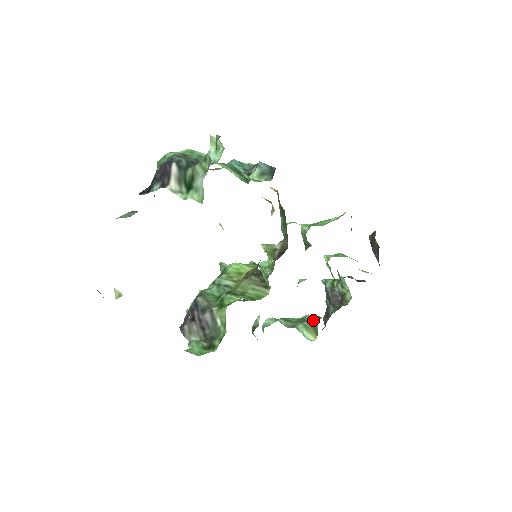
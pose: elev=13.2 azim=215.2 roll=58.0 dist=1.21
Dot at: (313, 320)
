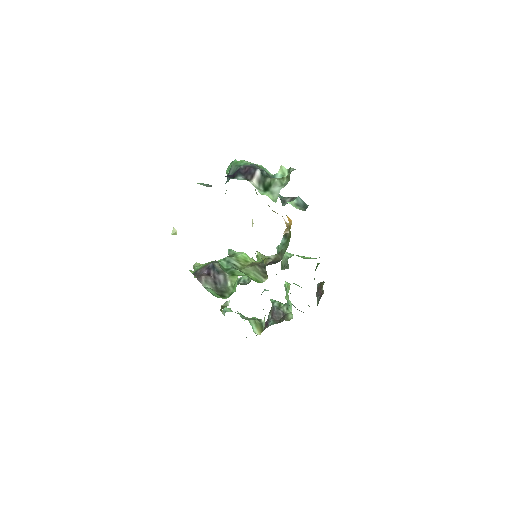
Dot at: (263, 321)
